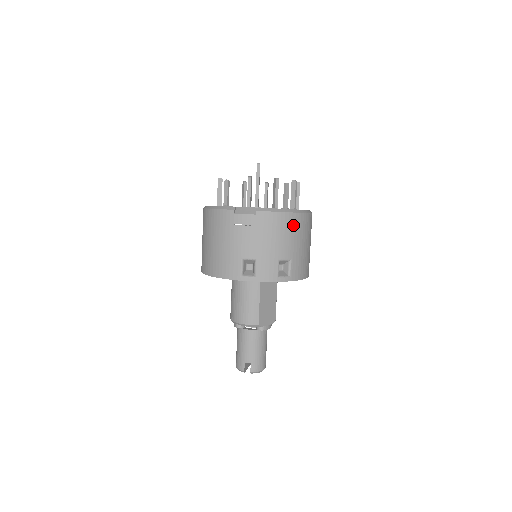
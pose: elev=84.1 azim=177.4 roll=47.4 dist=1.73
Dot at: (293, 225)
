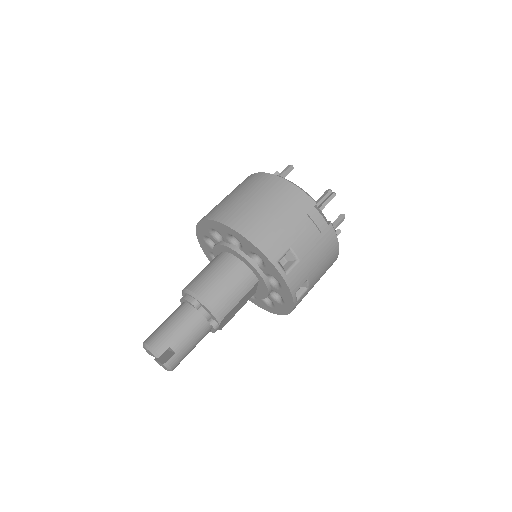
Dot at: (331, 262)
